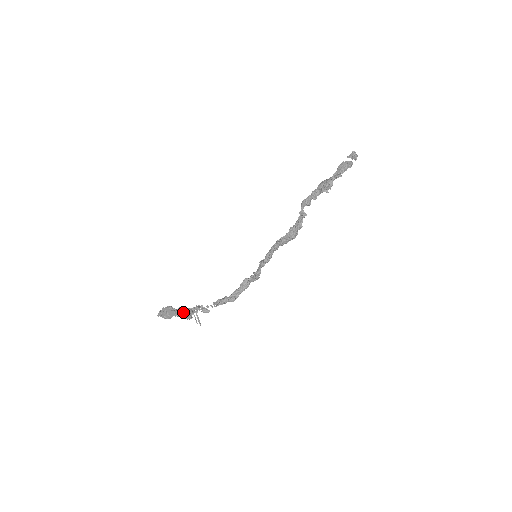
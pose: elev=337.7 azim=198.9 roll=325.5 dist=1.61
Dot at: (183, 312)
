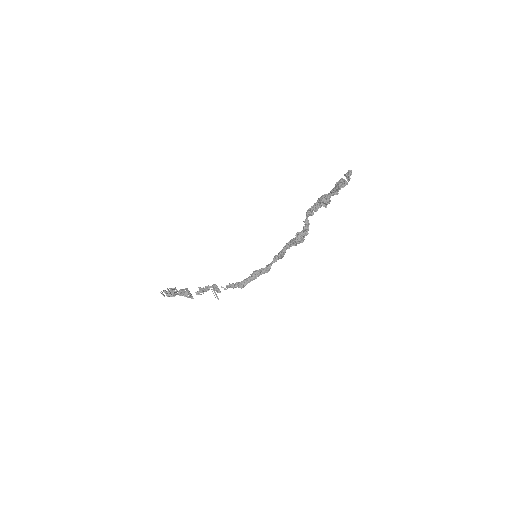
Dot at: (184, 294)
